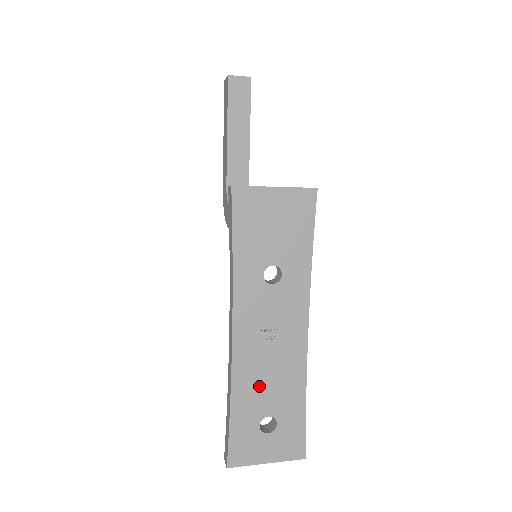
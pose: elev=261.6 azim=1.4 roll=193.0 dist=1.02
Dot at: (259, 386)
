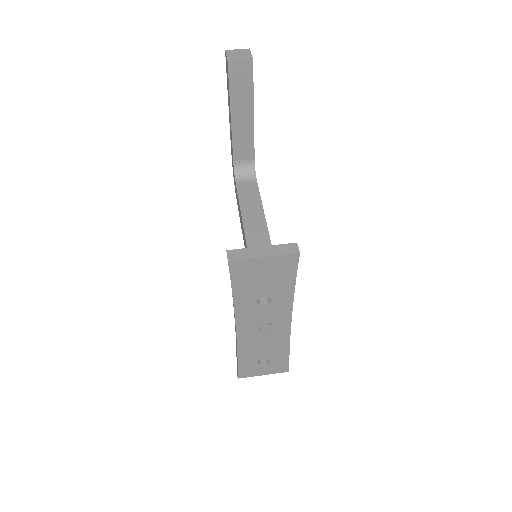
Dot at: (257, 348)
